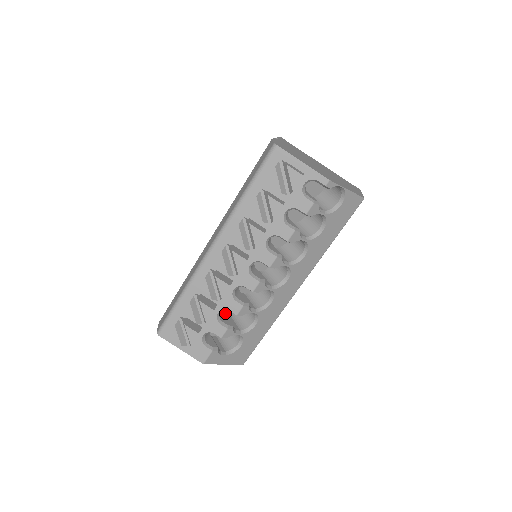
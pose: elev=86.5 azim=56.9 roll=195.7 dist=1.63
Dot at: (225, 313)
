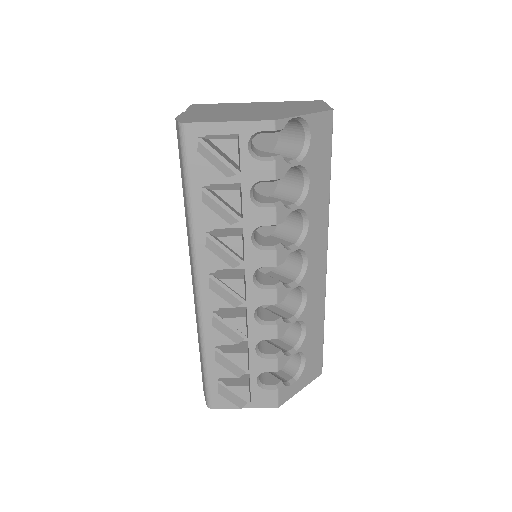
Dot at: occluded
